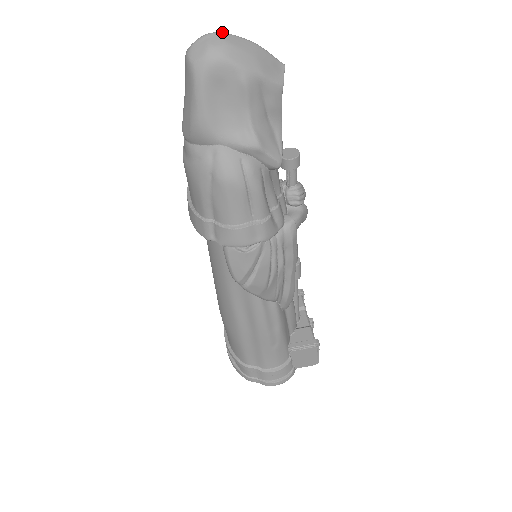
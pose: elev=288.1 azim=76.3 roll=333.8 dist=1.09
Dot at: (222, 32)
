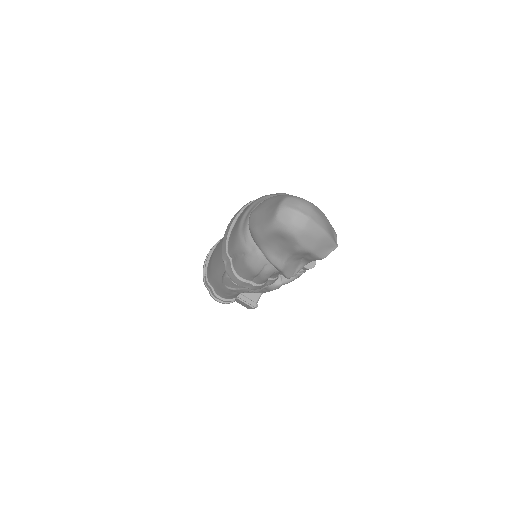
Dot at: (310, 218)
